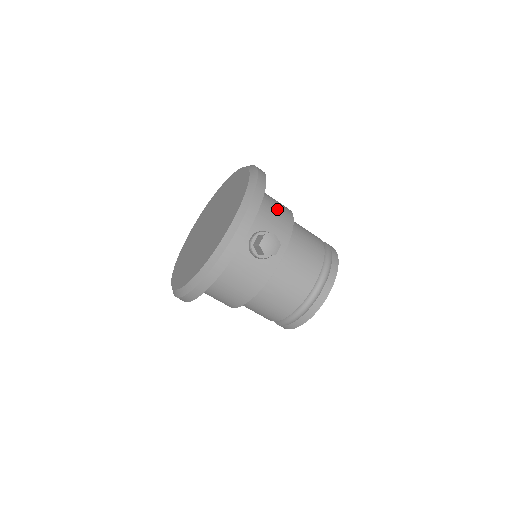
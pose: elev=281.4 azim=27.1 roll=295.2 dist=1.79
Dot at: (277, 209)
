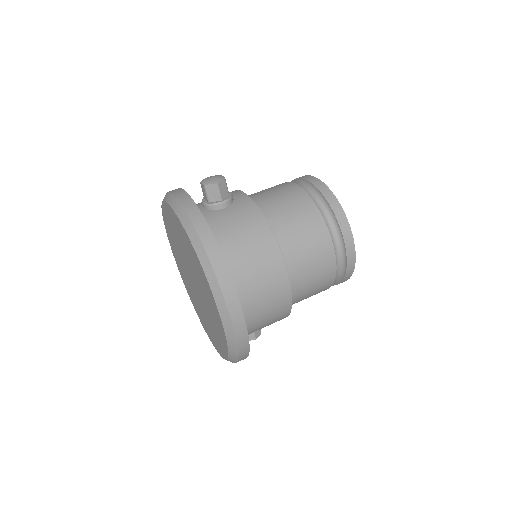
Dot at: occluded
